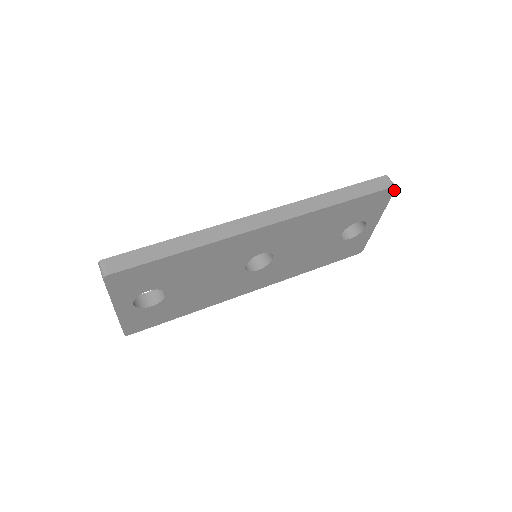
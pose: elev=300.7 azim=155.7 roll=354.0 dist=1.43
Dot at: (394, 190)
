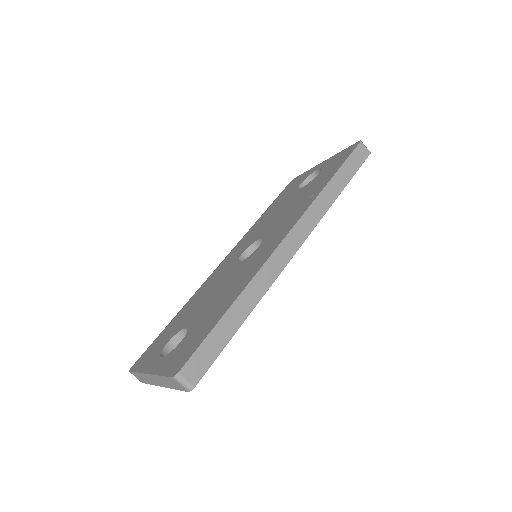
Dot at: occluded
